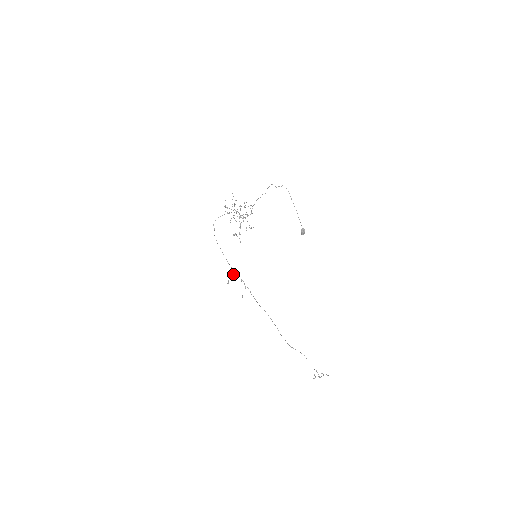
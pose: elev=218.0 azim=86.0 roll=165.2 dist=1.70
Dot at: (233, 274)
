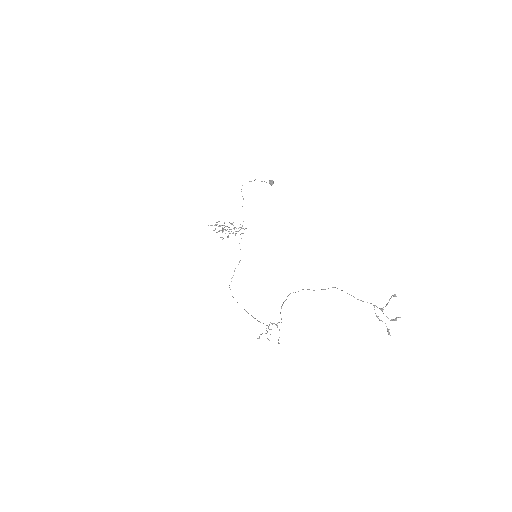
Dot at: occluded
